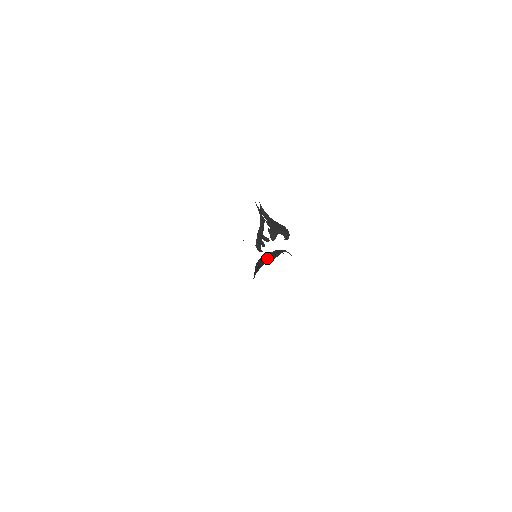
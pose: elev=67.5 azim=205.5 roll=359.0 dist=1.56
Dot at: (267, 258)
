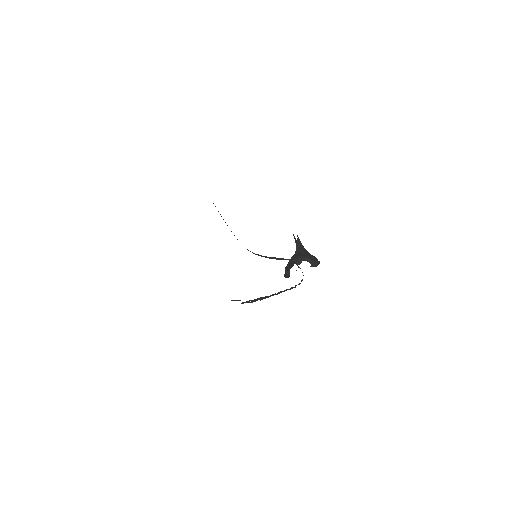
Dot at: occluded
